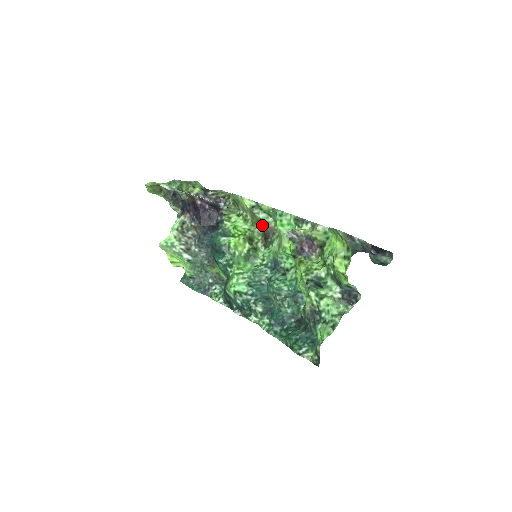
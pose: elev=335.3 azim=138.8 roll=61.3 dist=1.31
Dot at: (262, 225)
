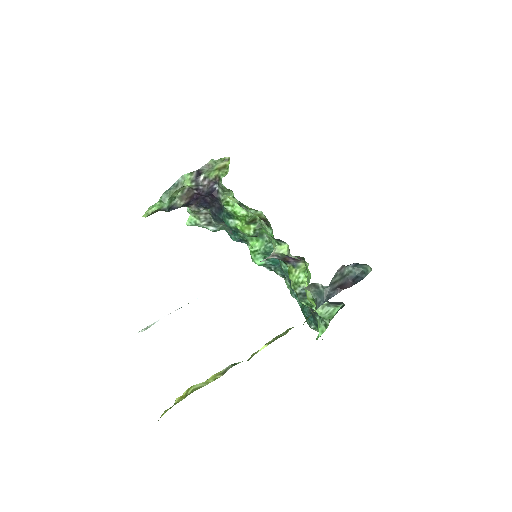
Dot at: occluded
